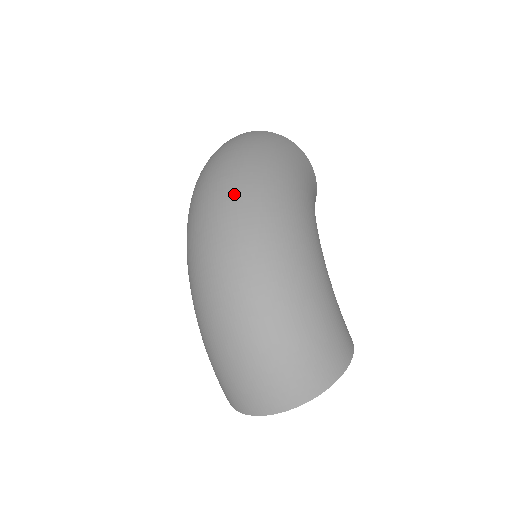
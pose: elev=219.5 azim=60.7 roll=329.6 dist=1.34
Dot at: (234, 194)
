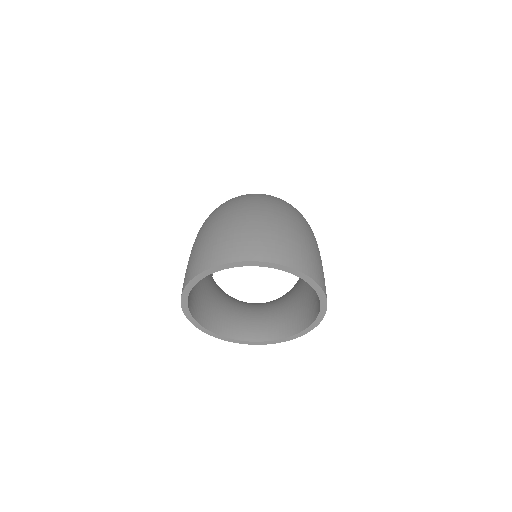
Dot at: occluded
